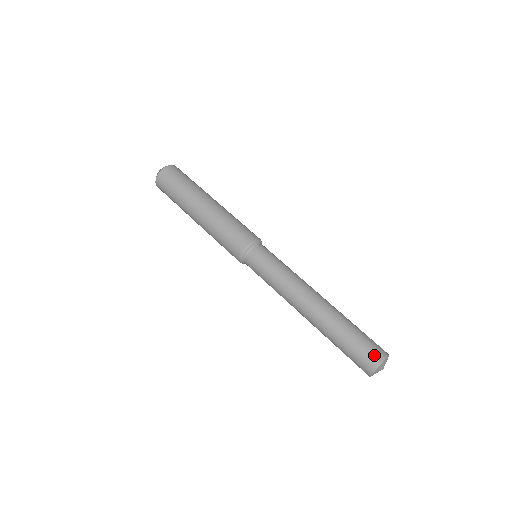
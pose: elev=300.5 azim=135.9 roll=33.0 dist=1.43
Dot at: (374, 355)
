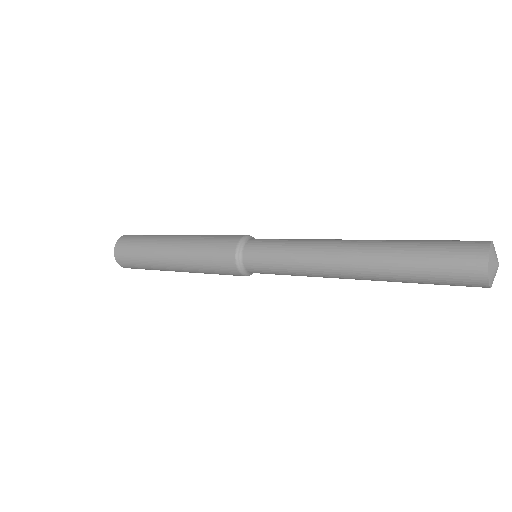
Dot at: occluded
